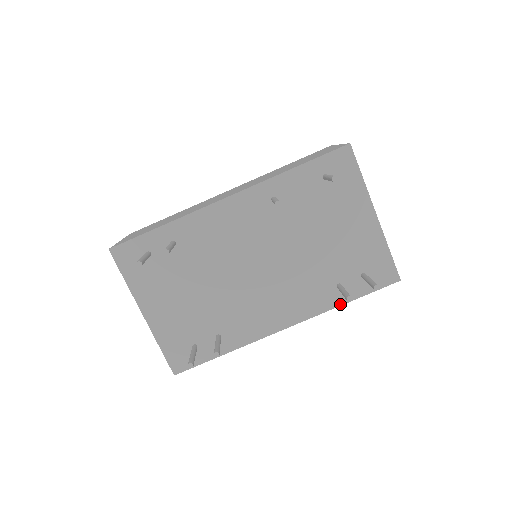
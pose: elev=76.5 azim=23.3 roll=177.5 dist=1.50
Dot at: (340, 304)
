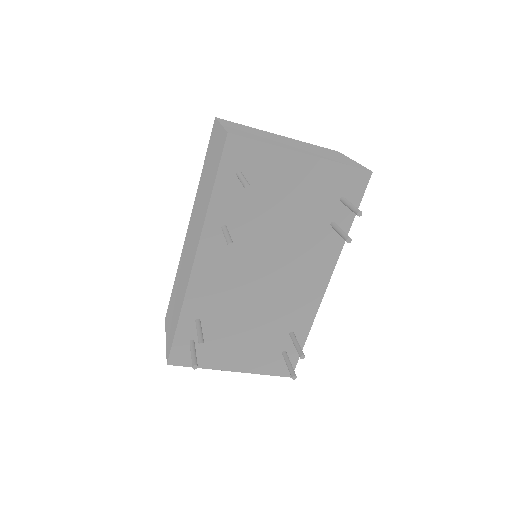
Dot at: (347, 233)
